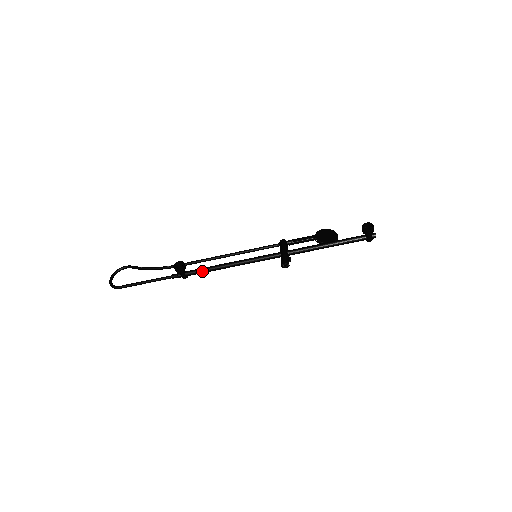
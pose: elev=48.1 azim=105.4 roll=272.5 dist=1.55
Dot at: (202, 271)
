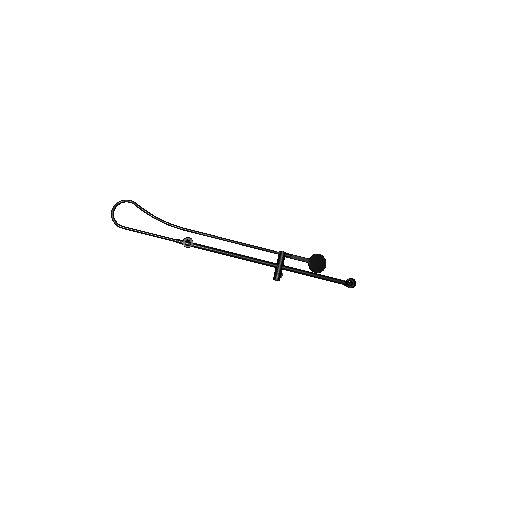
Dot at: (206, 250)
